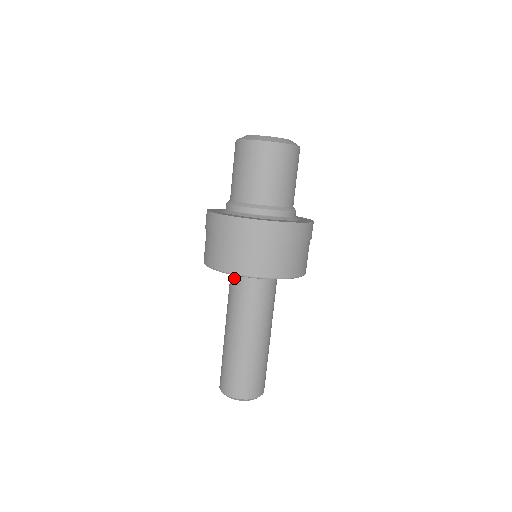
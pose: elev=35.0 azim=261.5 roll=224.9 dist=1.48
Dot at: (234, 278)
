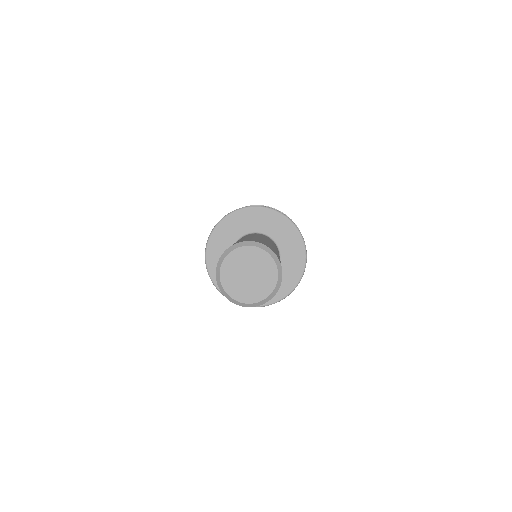
Dot at: occluded
